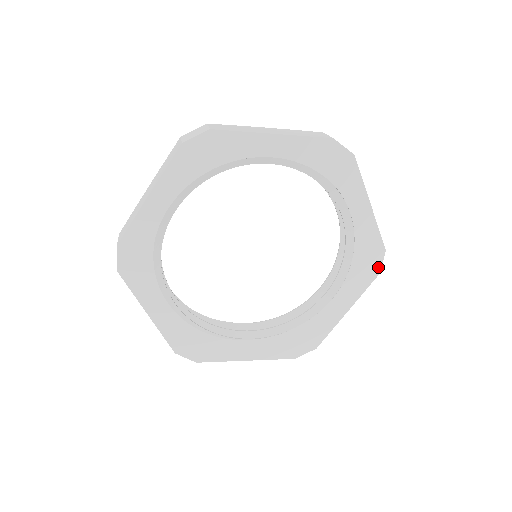
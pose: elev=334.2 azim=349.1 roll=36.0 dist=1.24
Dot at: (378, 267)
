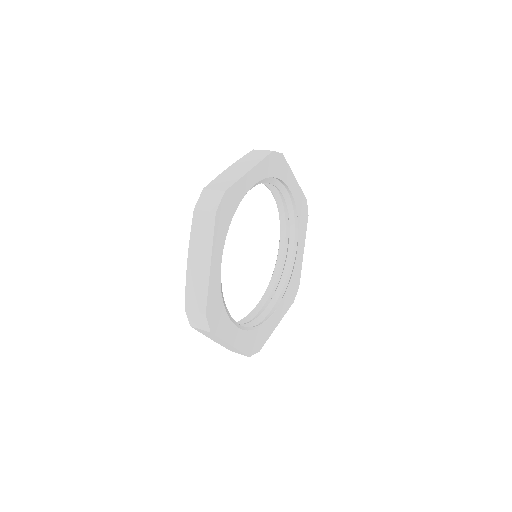
Dot at: (307, 213)
